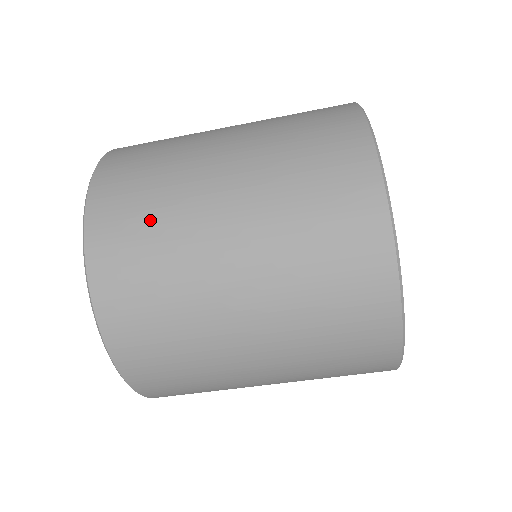
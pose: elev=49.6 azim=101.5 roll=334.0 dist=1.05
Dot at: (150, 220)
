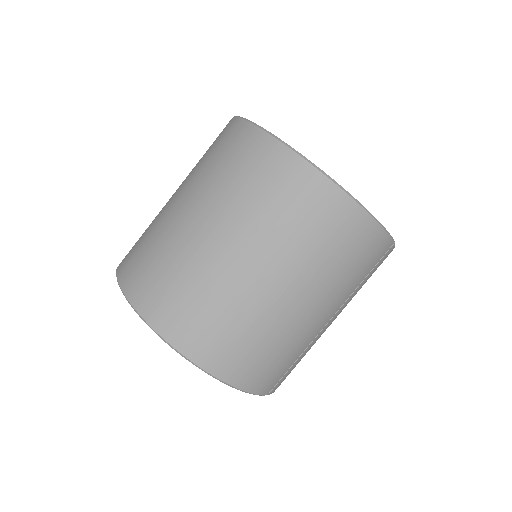
Dot at: (145, 241)
